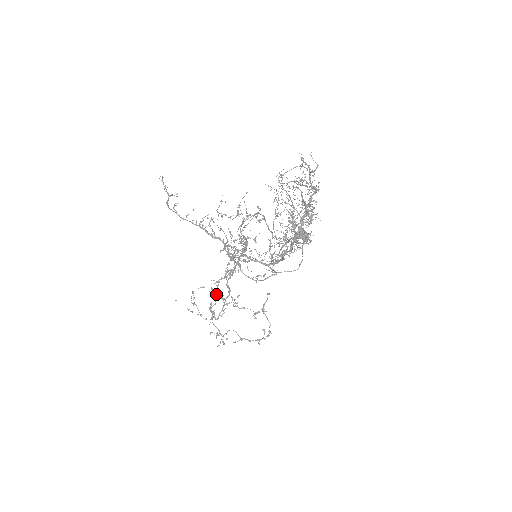
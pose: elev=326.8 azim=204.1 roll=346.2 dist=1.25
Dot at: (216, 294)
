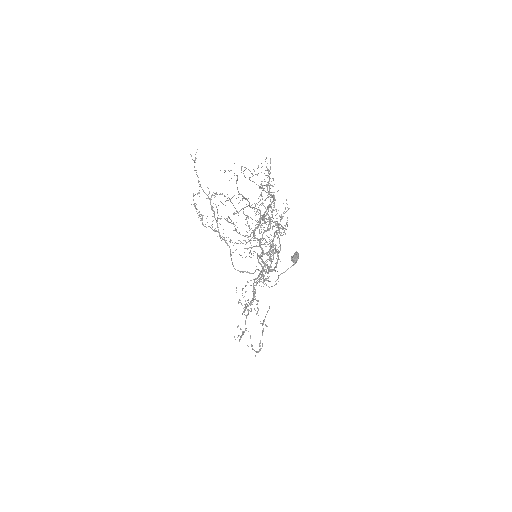
Dot at: occluded
